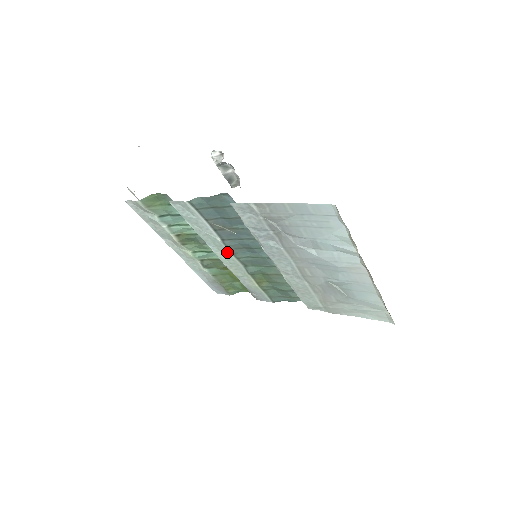
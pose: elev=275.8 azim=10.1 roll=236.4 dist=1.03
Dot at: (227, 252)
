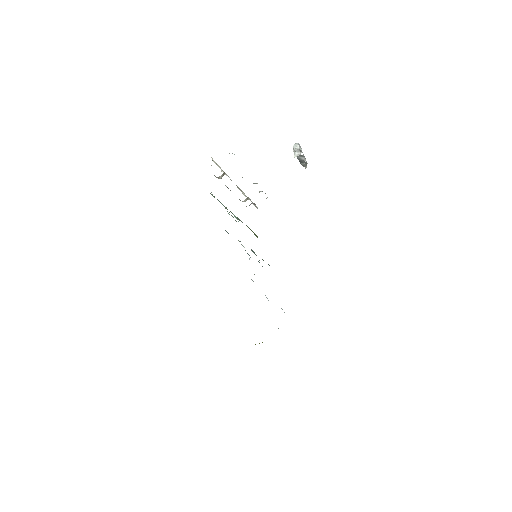
Dot at: occluded
